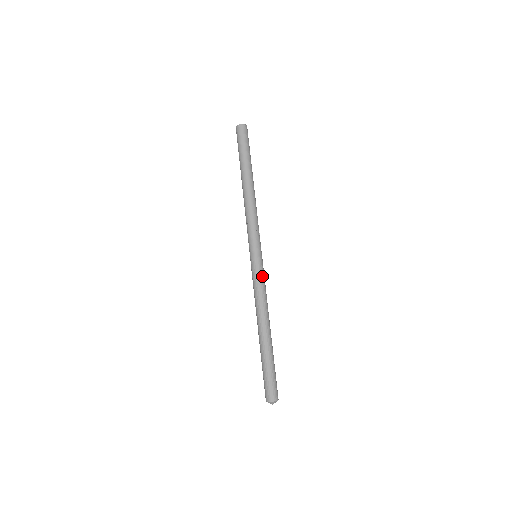
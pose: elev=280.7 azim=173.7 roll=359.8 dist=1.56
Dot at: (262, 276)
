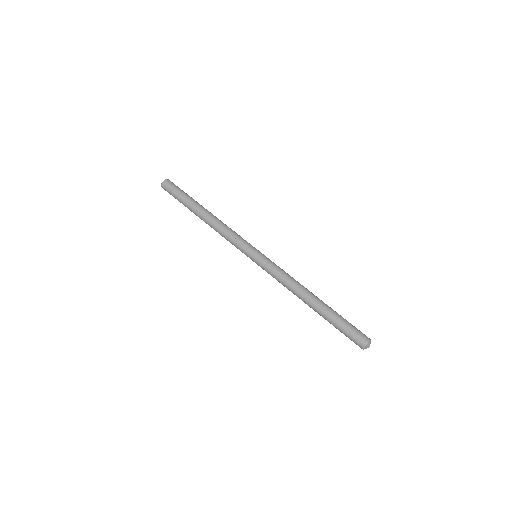
Dot at: (274, 264)
